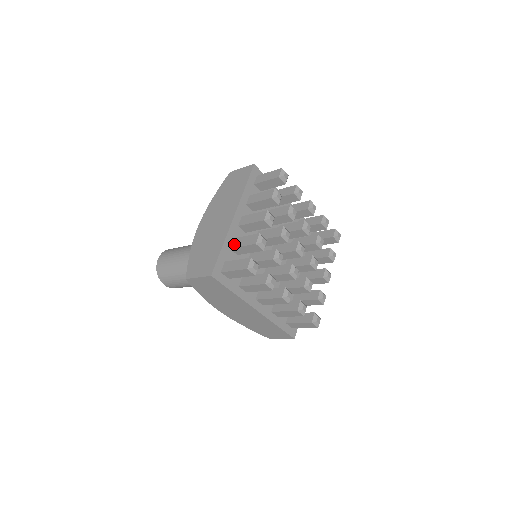
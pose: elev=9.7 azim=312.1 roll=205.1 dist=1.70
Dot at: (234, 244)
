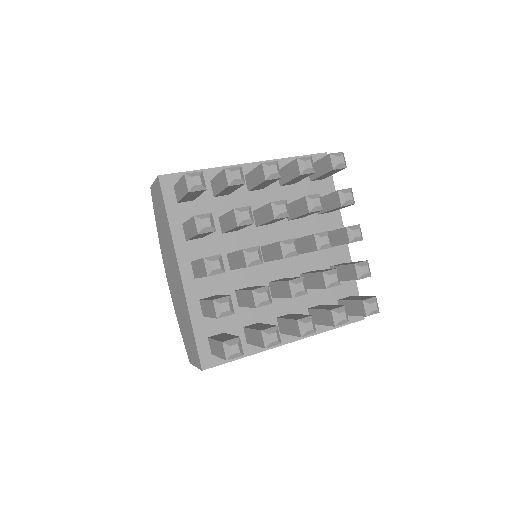
Dot at: occluded
